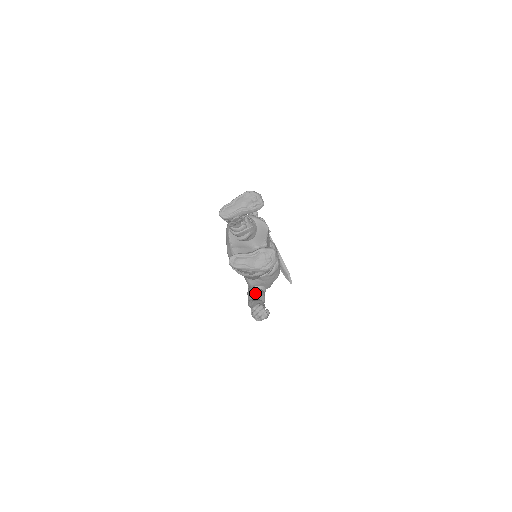
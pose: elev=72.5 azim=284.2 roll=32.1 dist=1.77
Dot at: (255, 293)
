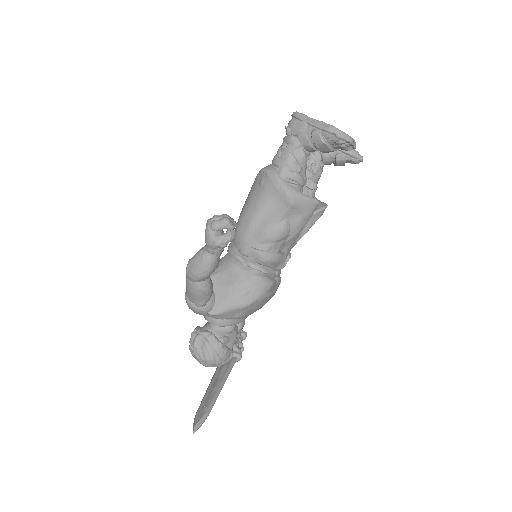
Dot at: occluded
